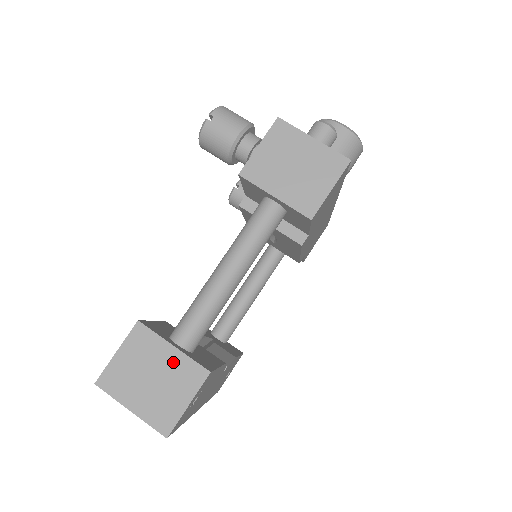
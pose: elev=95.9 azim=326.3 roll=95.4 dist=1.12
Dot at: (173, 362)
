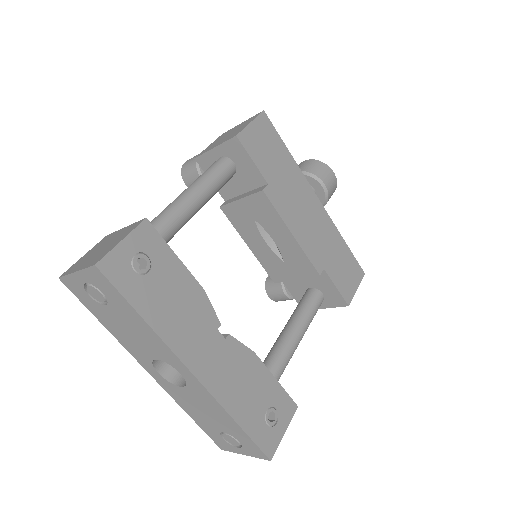
Dot at: (121, 233)
